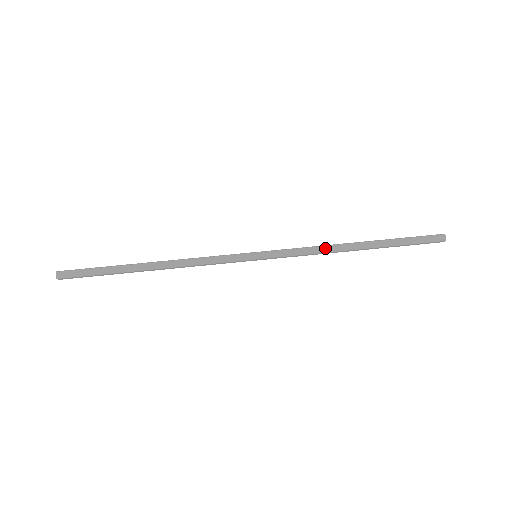
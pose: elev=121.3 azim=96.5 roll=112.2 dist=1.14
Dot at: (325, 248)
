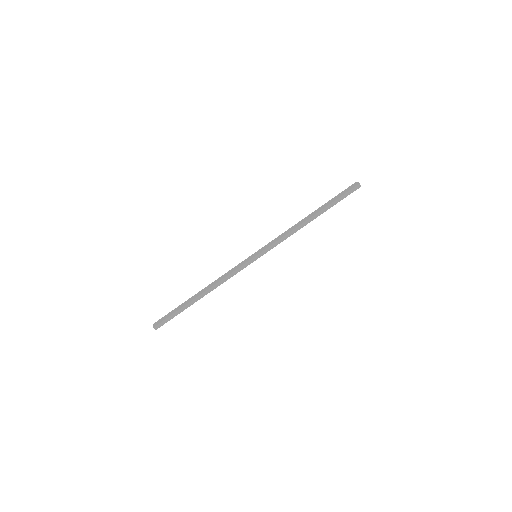
Dot at: (293, 231)
